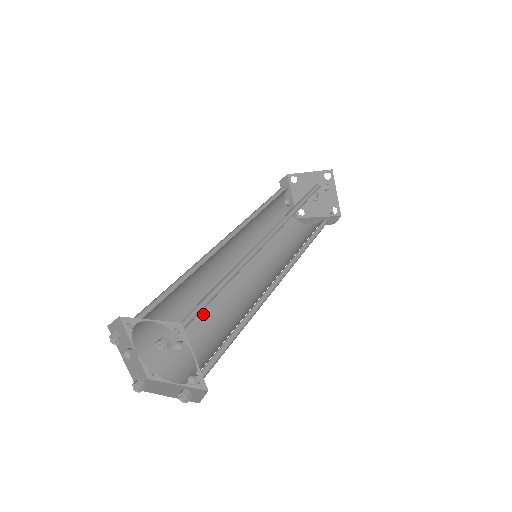
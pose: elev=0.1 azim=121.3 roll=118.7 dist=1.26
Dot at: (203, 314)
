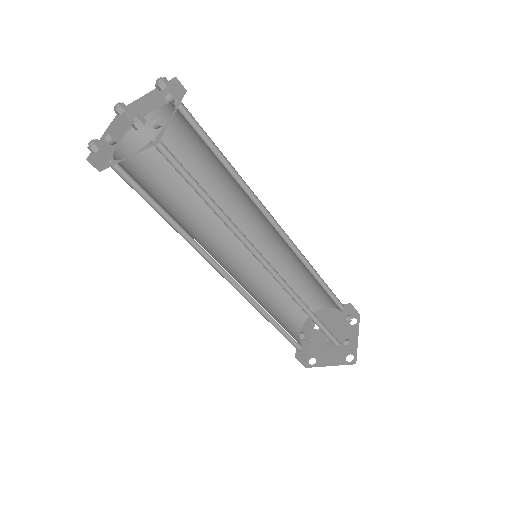
Dot at: (180, 225)
